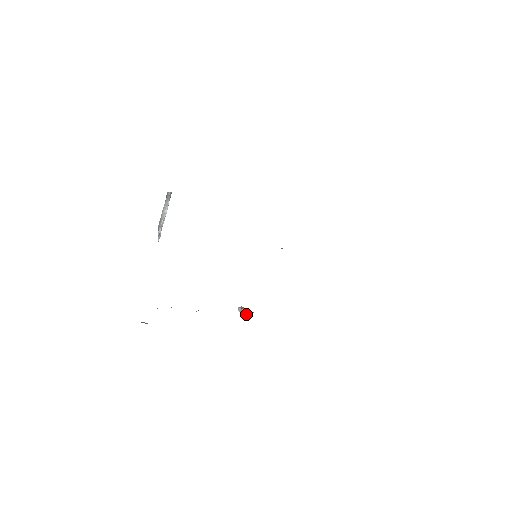
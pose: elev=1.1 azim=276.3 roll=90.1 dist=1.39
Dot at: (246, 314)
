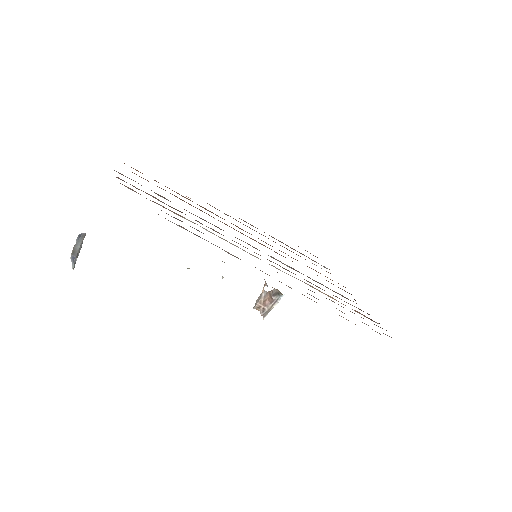
Dot at: (275, 296)
